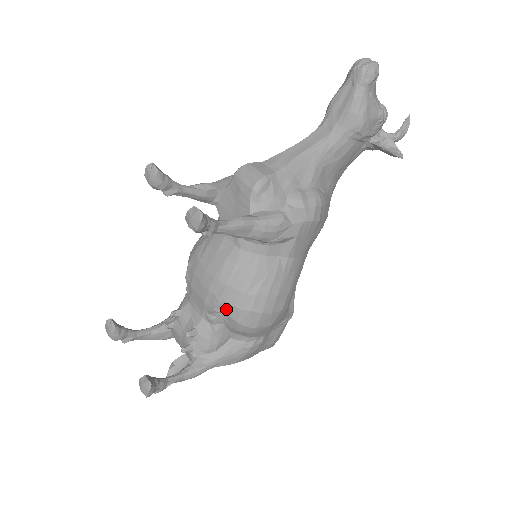
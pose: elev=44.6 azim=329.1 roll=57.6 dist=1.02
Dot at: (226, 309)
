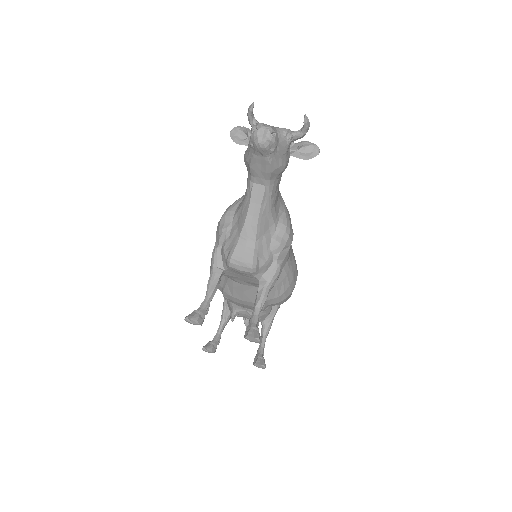
Dot at: (270, 305)
